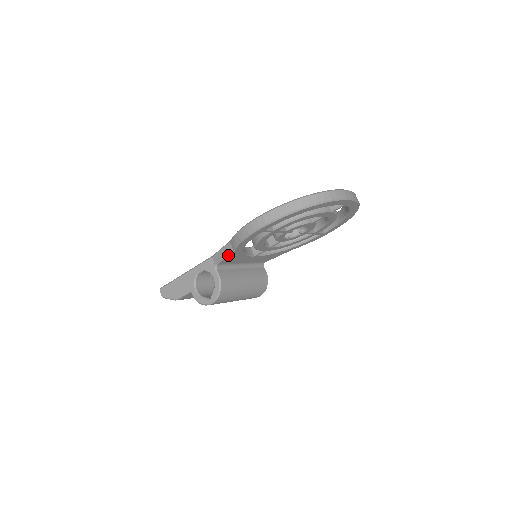
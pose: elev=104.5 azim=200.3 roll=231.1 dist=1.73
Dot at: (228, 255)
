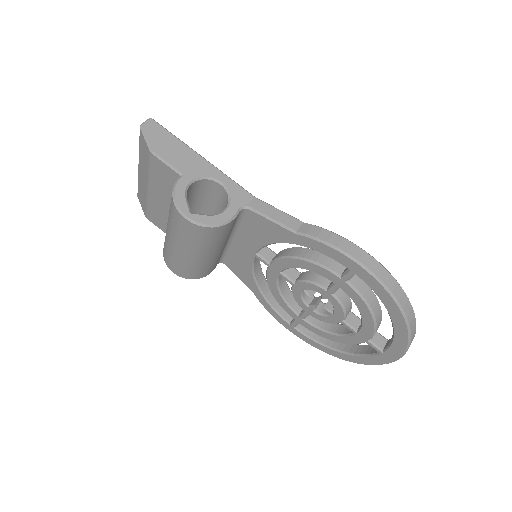
Dot at: (280, 224)
